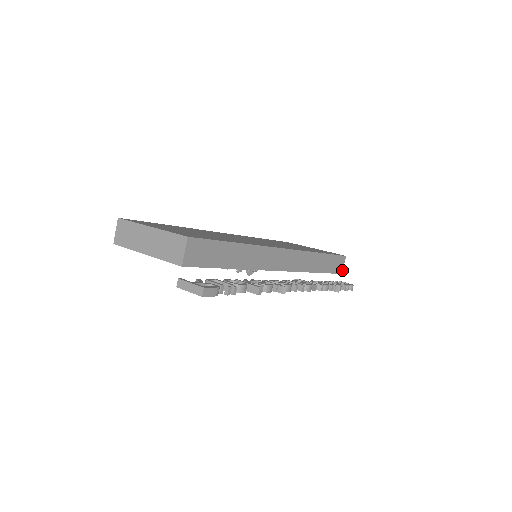
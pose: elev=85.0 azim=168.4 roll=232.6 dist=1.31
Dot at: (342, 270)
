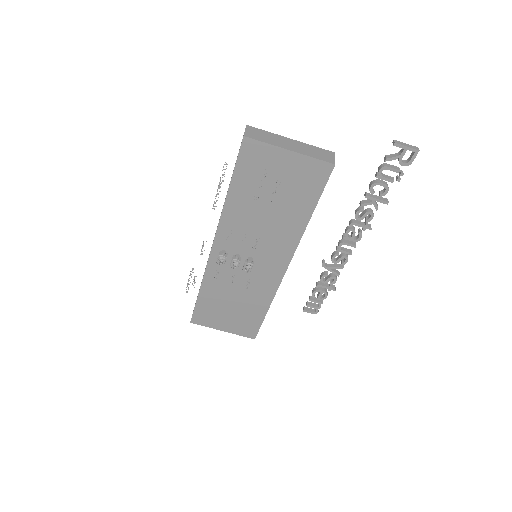
Dot at: (255, 336)
